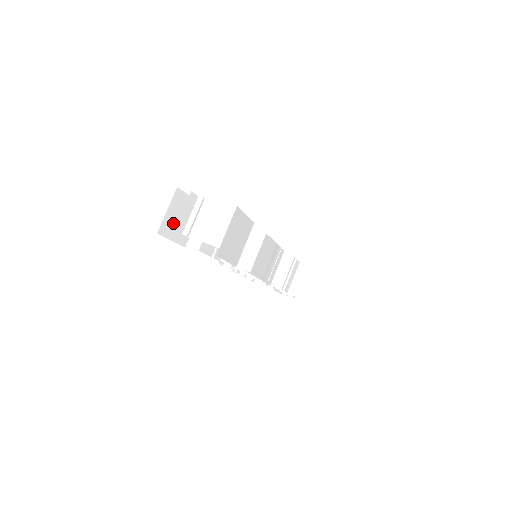
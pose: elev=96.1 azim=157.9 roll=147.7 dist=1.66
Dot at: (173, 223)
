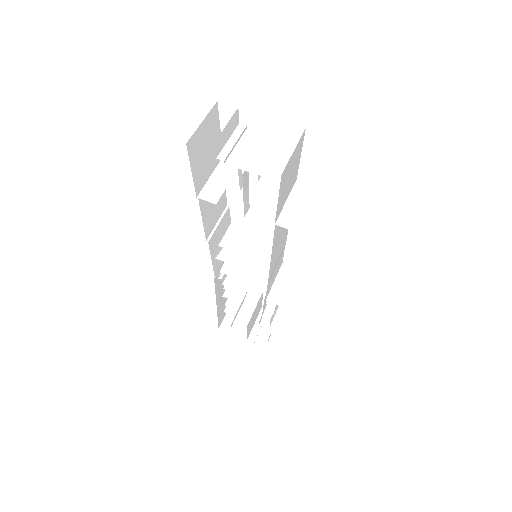
Dot at: (200, 148)
